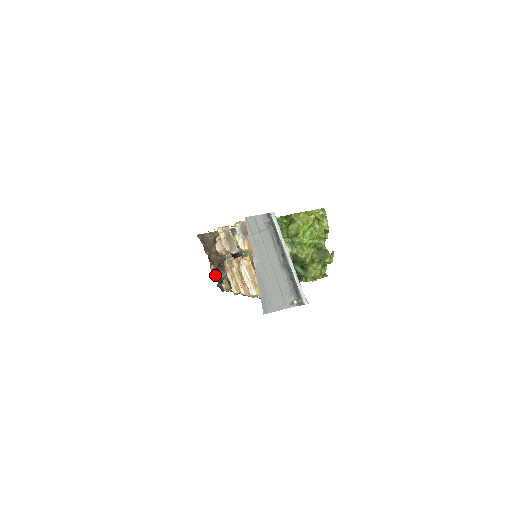
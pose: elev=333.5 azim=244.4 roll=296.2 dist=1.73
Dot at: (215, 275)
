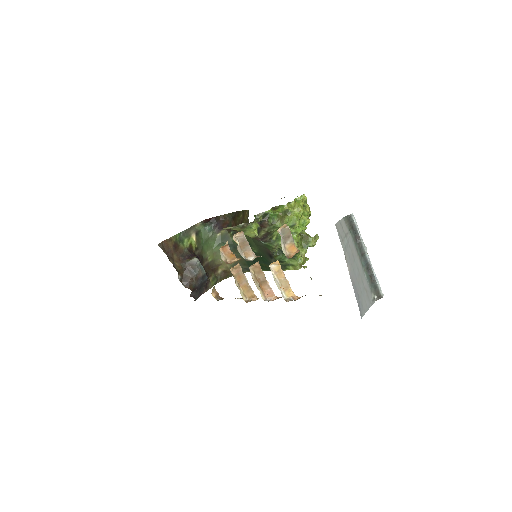
Dot at: (185, 285)
